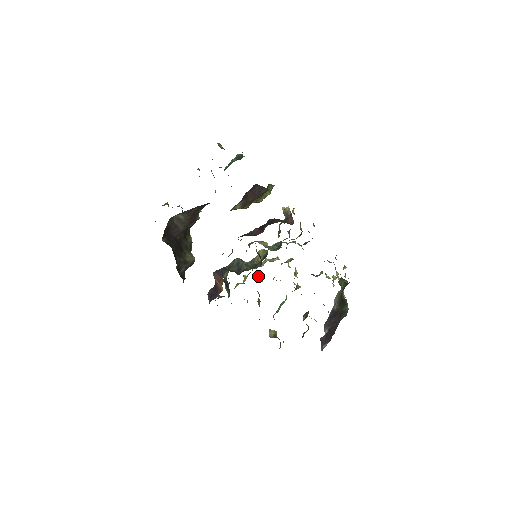
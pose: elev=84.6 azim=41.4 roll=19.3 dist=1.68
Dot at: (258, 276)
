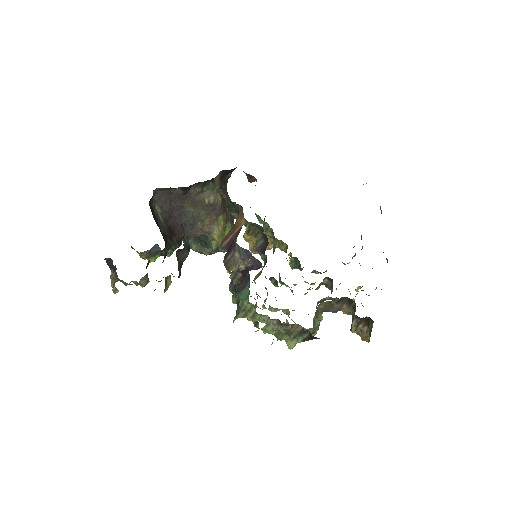
Dot at: occluded
